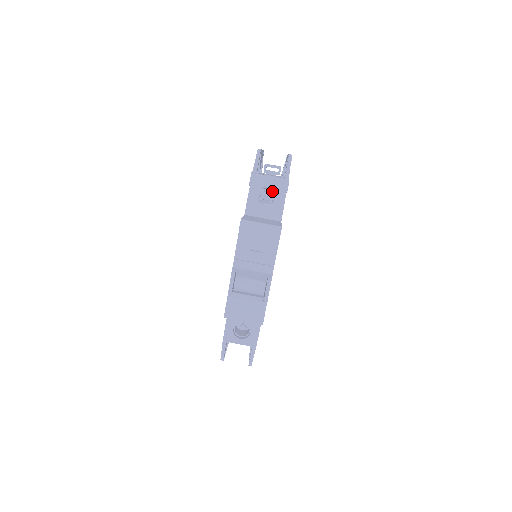
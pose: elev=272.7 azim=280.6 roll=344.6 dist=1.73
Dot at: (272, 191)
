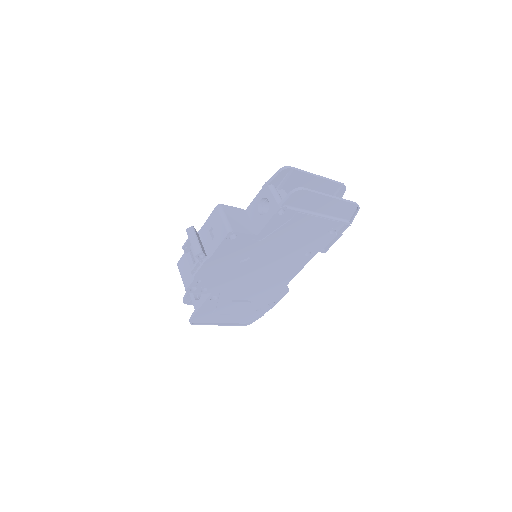
Dot at: occluded
